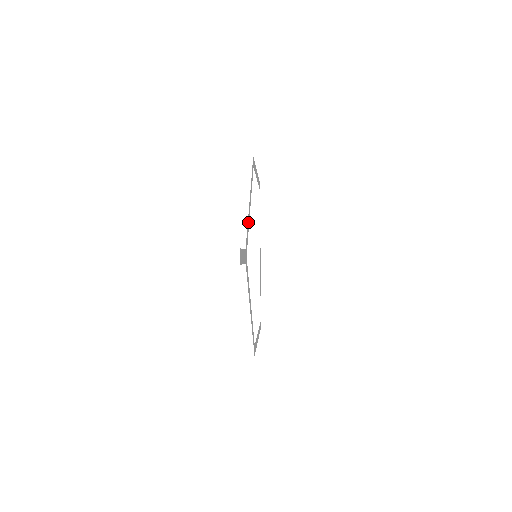
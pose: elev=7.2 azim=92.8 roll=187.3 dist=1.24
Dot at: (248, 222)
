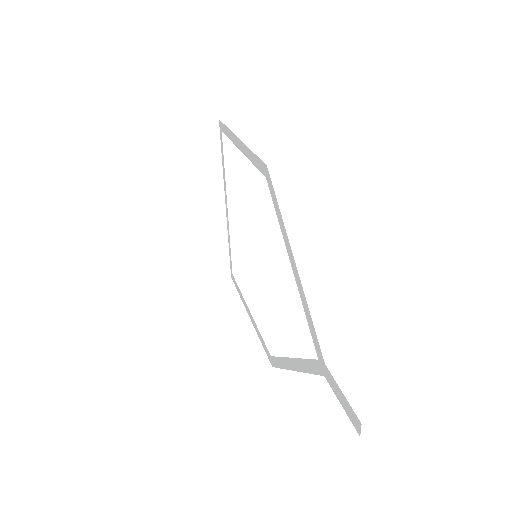
Dot at: (305, 304)
